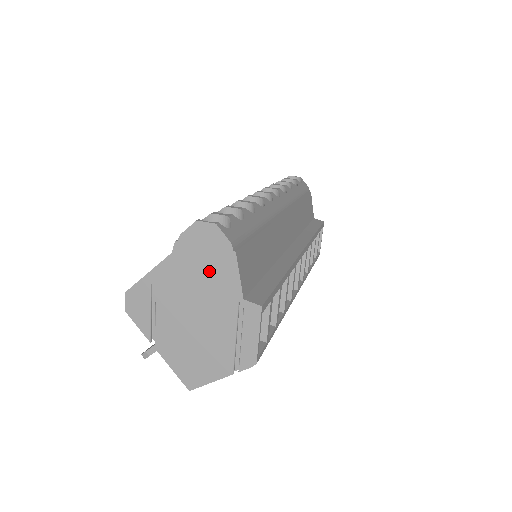
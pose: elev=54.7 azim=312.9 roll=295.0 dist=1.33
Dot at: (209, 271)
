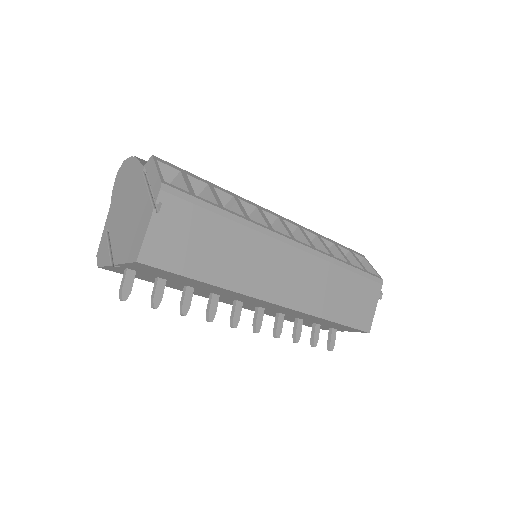
Dot at: (127, 181)
